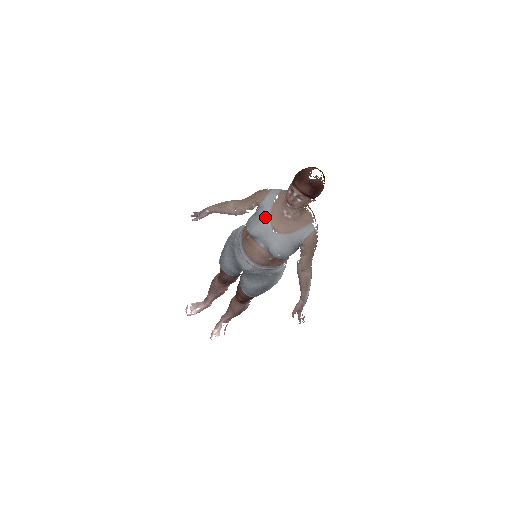
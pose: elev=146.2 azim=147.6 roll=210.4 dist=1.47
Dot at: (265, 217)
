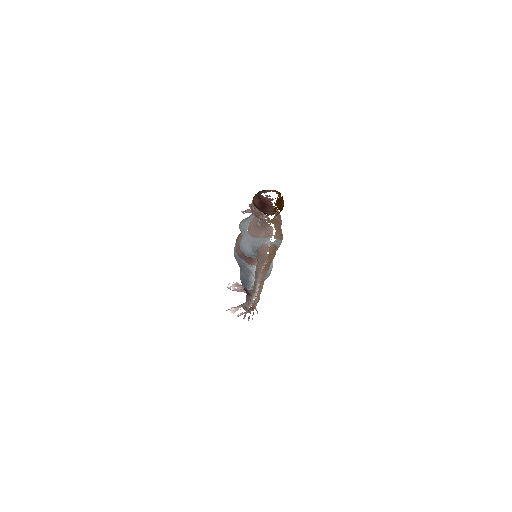
Dot at: (250, 219)
